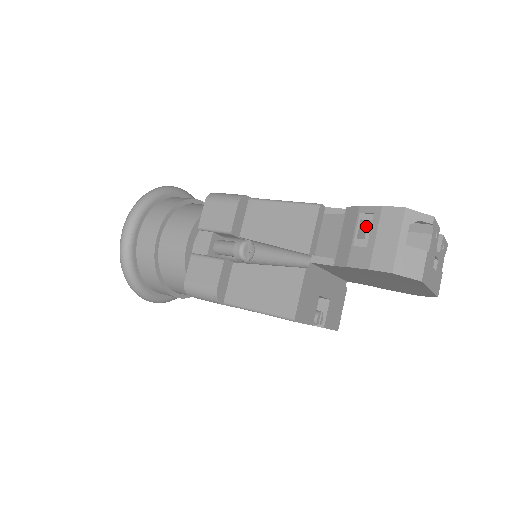
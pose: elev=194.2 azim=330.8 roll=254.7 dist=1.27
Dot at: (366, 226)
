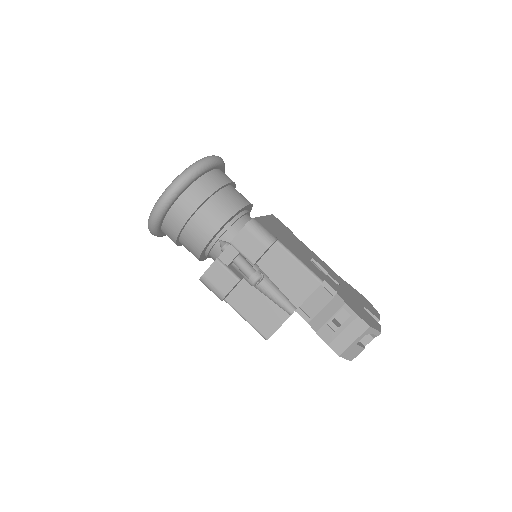
Dot at: occluded
